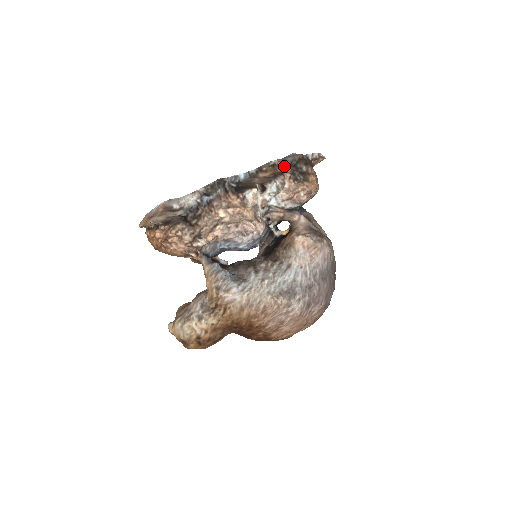
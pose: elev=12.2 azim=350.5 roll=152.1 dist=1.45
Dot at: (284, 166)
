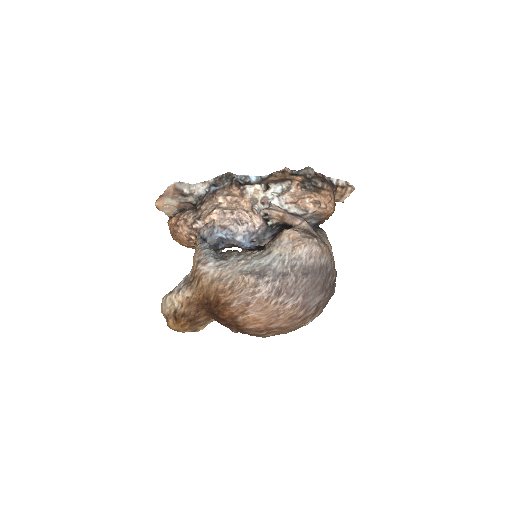
Dot at: (295, 175)
